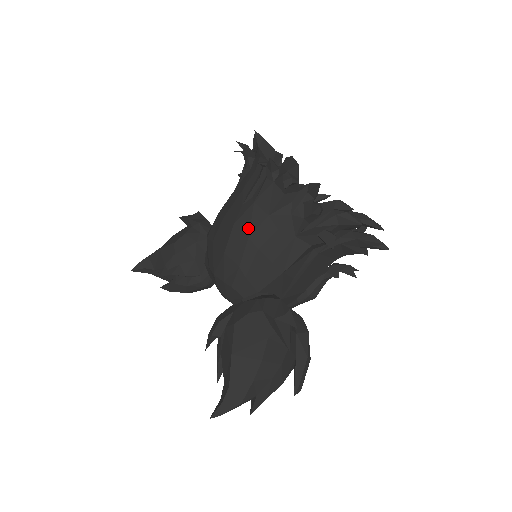
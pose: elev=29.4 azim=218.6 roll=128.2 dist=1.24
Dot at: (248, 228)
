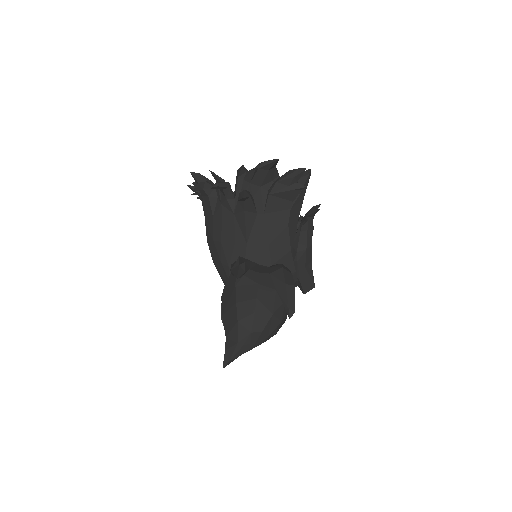
Dot at: (210, 235)
